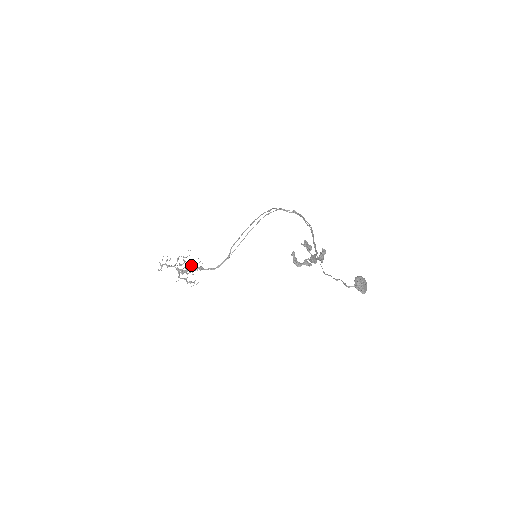
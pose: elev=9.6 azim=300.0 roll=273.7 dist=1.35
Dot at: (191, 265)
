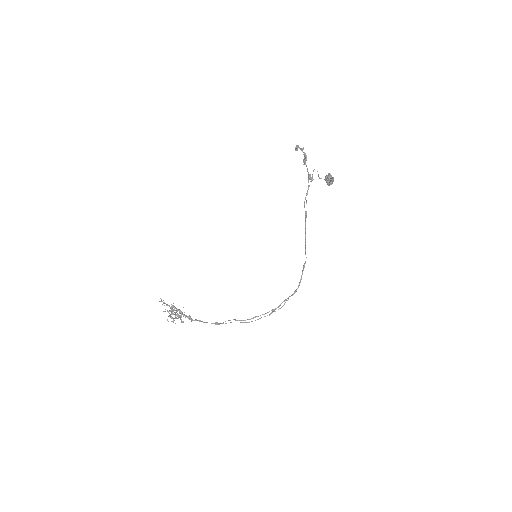
Dot at: occluded
